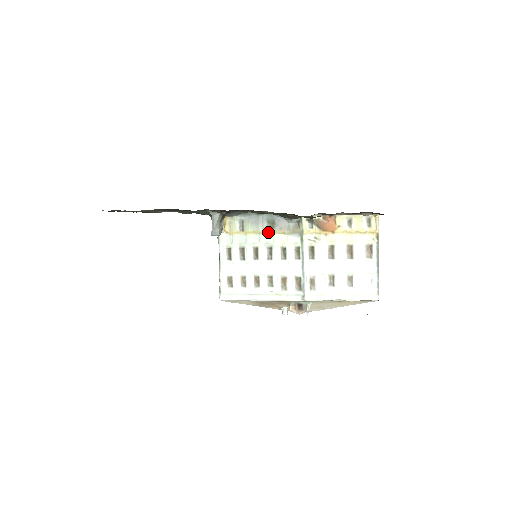
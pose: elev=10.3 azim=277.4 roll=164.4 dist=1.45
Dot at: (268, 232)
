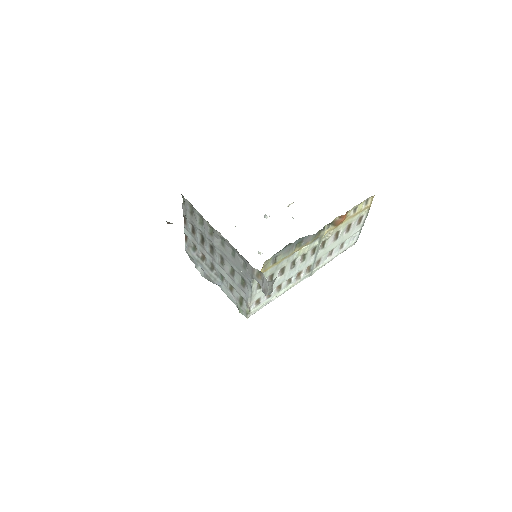
Dot at: (296, 251)
